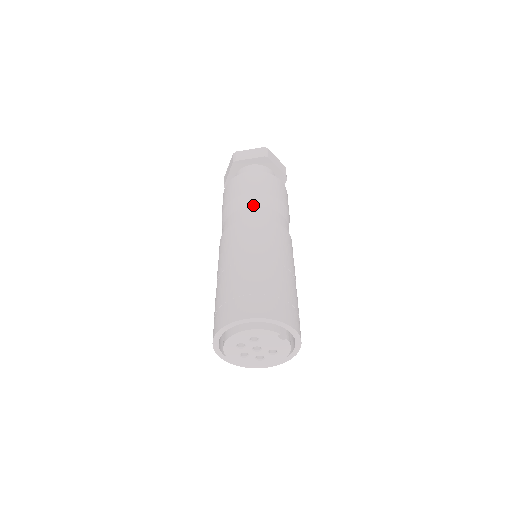
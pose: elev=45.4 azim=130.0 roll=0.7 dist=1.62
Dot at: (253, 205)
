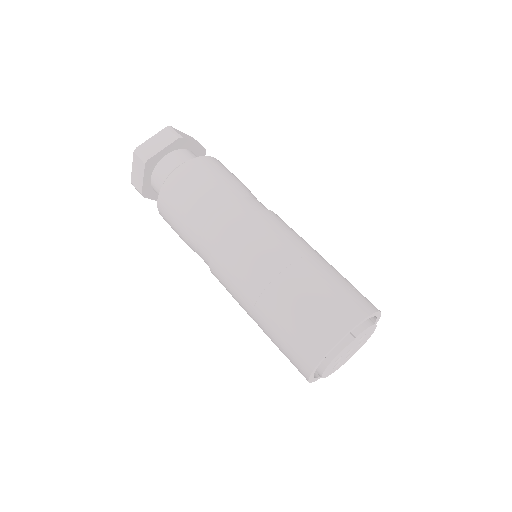
Dot at: (197, 237)
